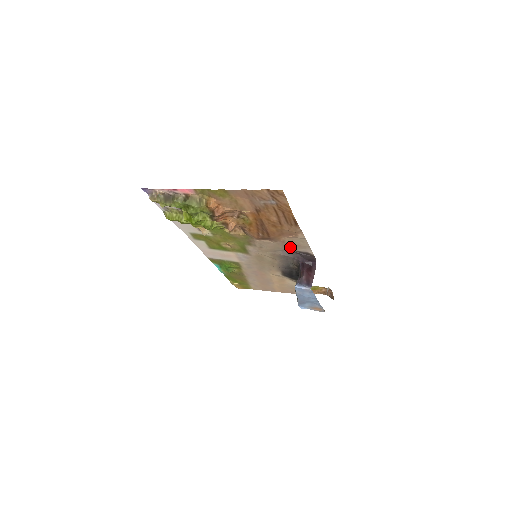
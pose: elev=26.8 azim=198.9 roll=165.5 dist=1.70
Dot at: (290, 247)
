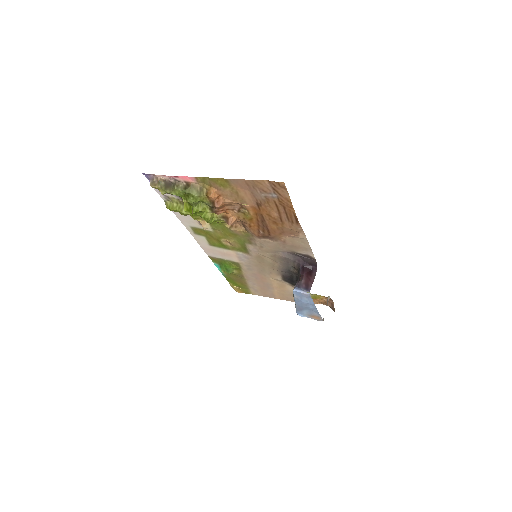
Dot at: (291, 248)
